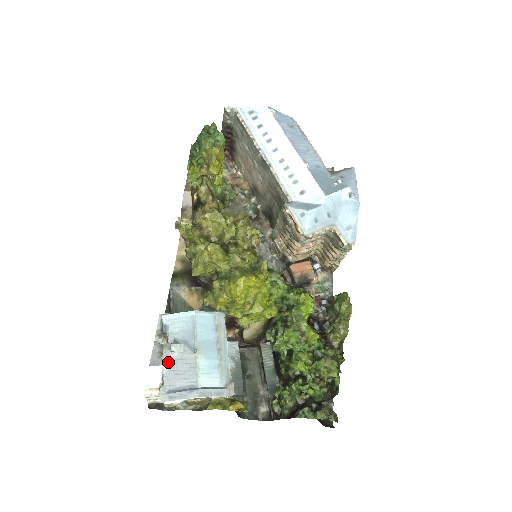
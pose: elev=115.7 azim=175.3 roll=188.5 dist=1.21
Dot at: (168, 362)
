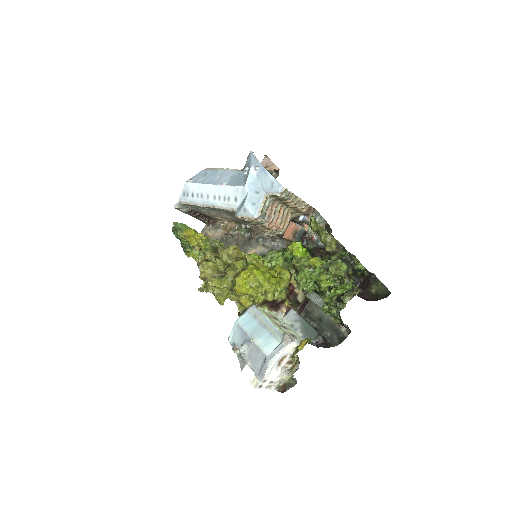
Dot at: (248, 360)
